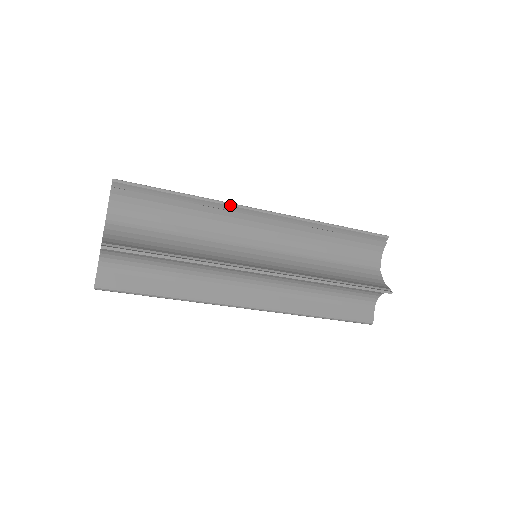
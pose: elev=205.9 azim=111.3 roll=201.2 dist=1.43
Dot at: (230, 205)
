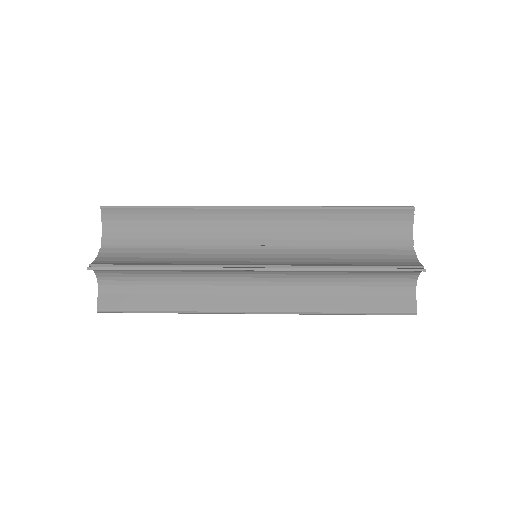
Dot at: (217, 208)
